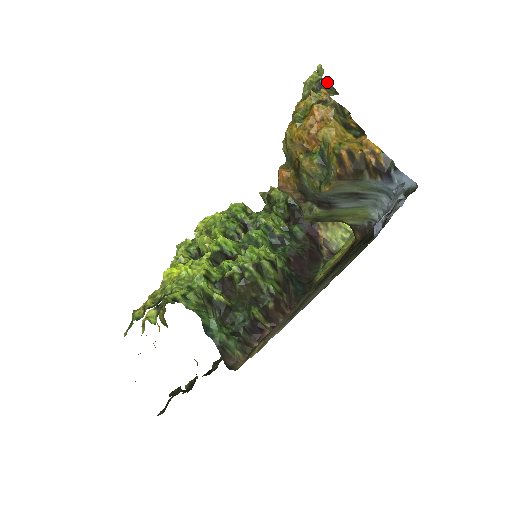
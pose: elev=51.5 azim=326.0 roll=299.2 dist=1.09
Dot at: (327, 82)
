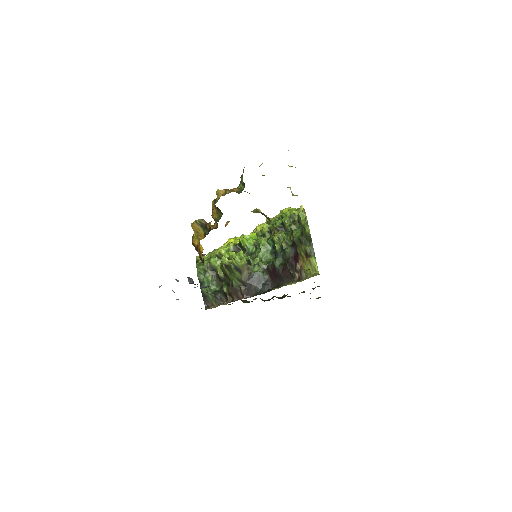
Dot at: occluded
